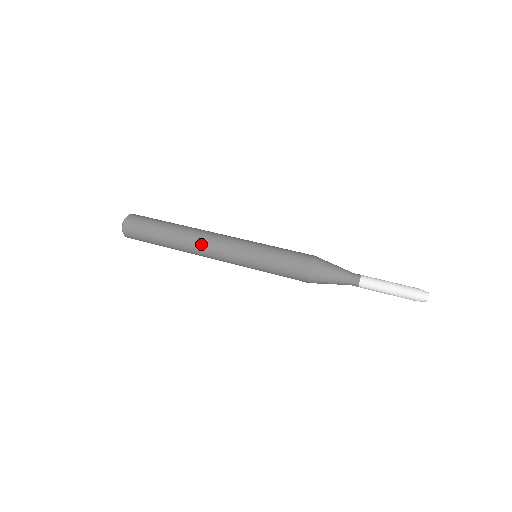
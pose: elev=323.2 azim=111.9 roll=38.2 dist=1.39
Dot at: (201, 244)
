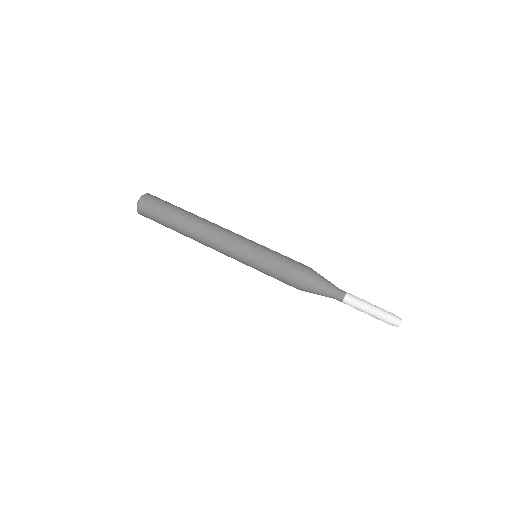
Dot at: (206, 244)
